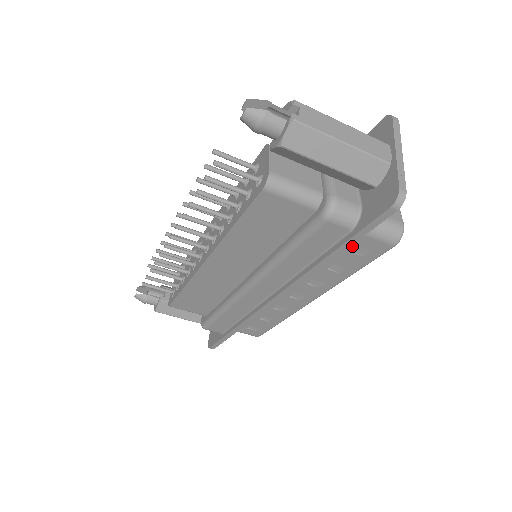
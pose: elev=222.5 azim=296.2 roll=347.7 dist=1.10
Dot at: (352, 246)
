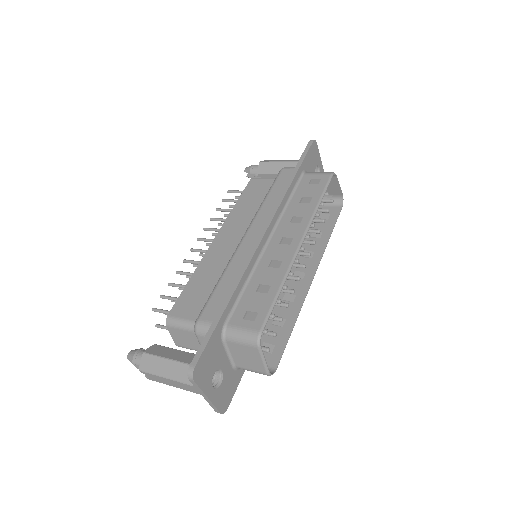
Dot at: occluded
